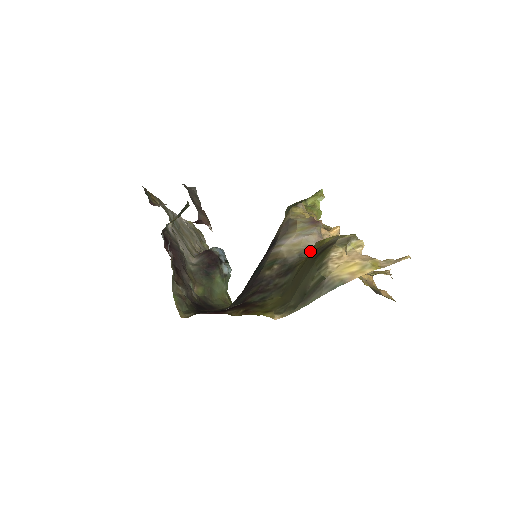
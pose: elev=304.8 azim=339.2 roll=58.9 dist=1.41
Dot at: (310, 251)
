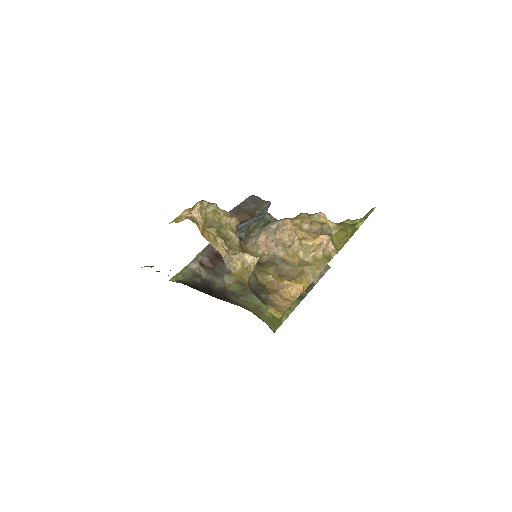
Dot at: (248, 241)
